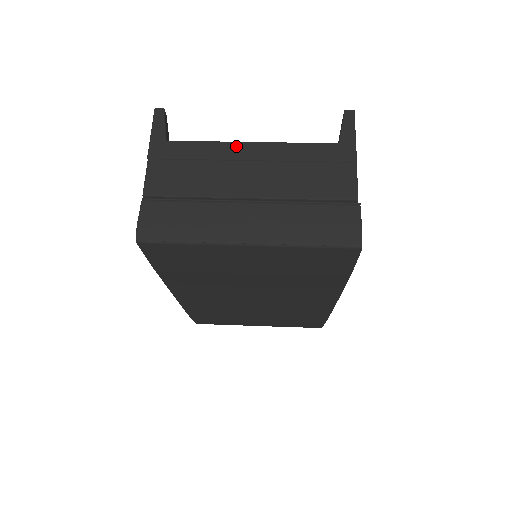
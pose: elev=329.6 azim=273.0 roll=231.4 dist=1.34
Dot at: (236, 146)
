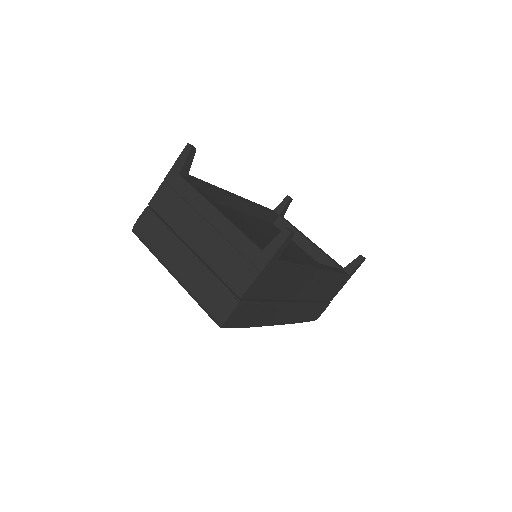
Dot at: (208, 206)
